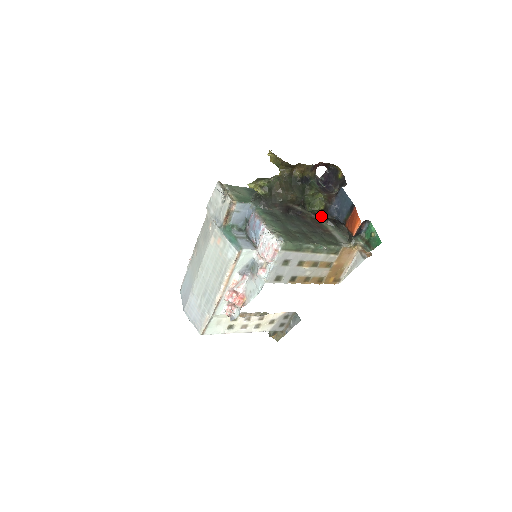
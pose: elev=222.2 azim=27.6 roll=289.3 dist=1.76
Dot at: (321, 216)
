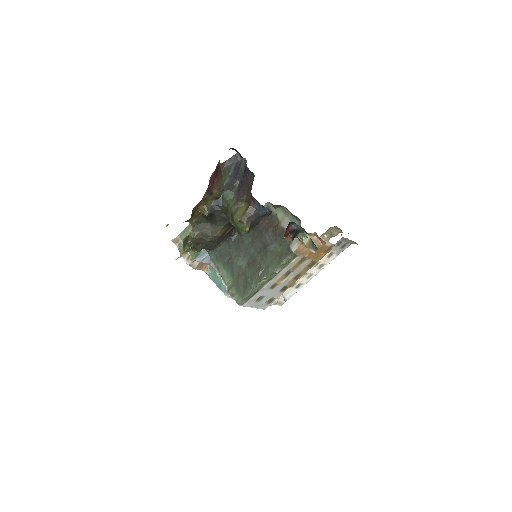
Dot at: (265, 205)
